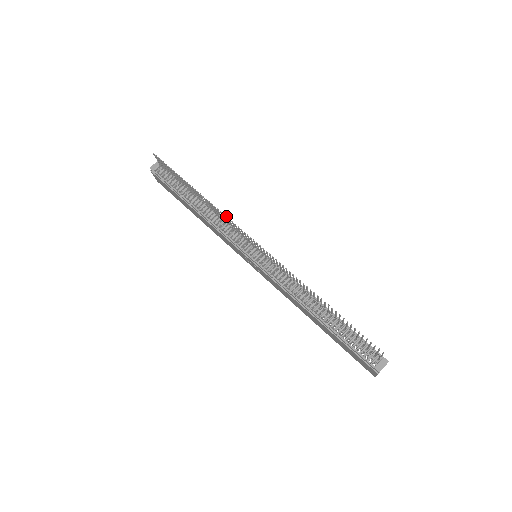
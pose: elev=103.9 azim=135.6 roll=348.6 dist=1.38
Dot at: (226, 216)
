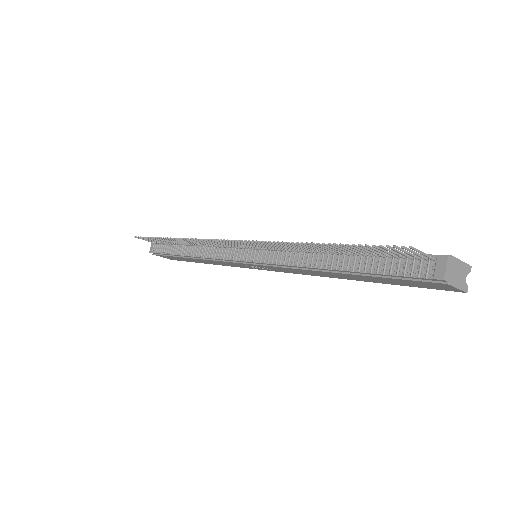
Dot at: (195, 239)
